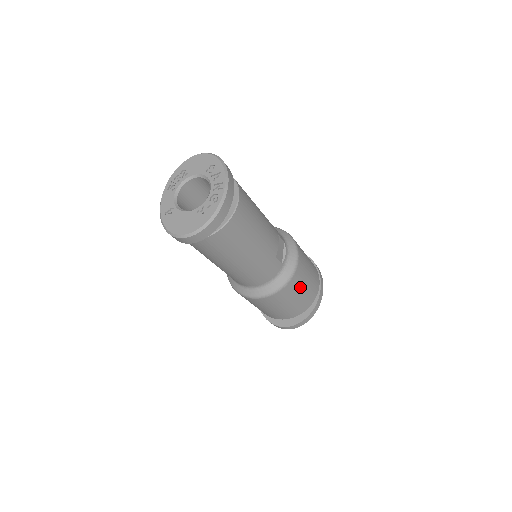
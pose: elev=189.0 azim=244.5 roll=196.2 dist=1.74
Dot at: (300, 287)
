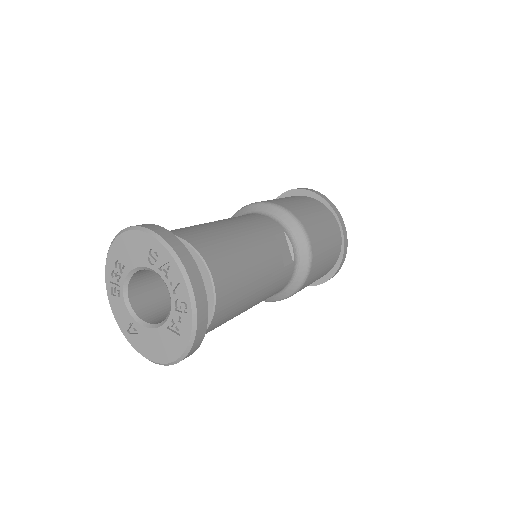
Dot at: (322, 261)
